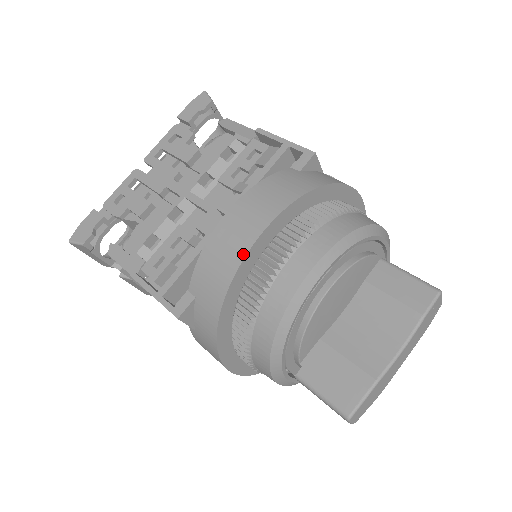
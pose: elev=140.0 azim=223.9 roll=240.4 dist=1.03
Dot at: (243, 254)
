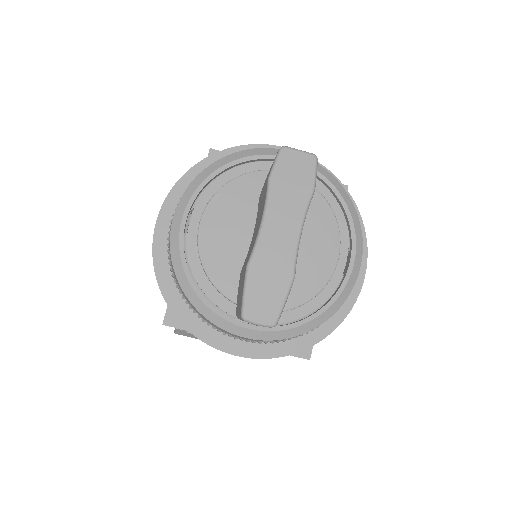
Dot at: (152, 245)
